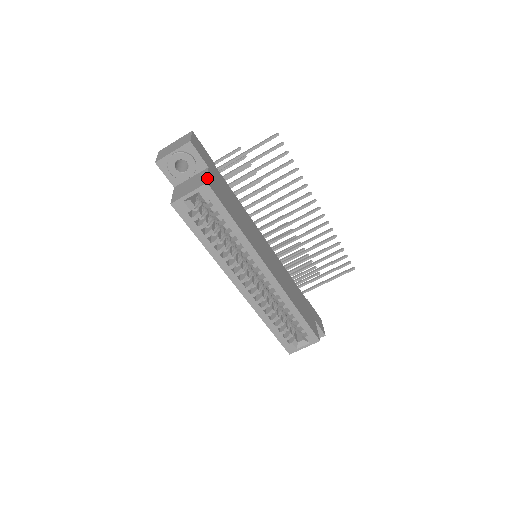
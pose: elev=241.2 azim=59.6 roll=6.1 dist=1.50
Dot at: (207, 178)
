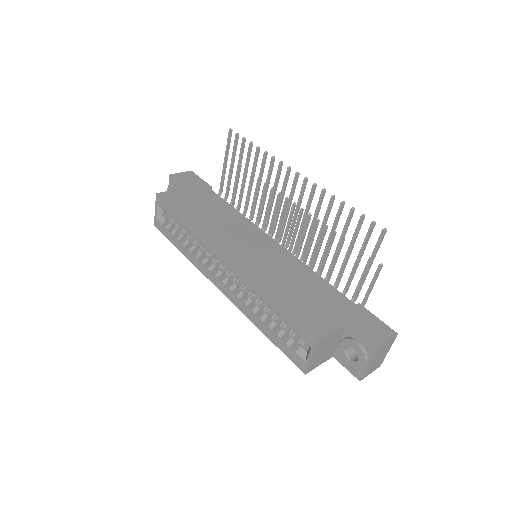
Dot at: (163, 192)
